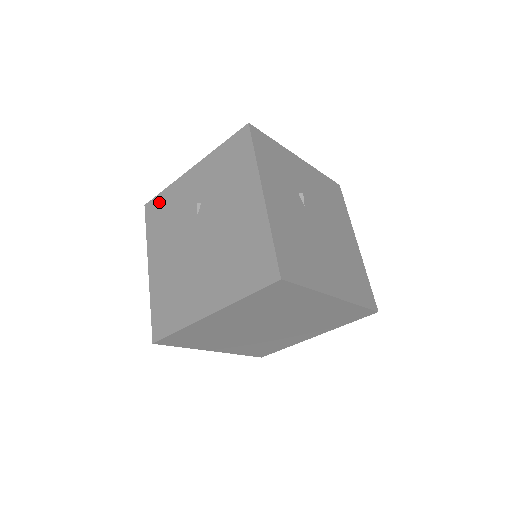
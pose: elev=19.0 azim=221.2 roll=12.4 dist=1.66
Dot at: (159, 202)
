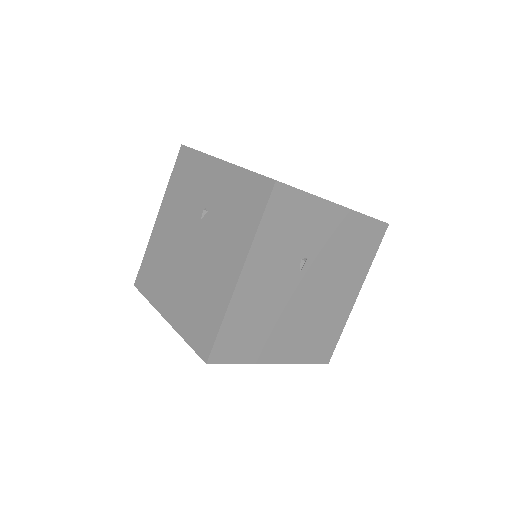
Dot at: (189, 159)
